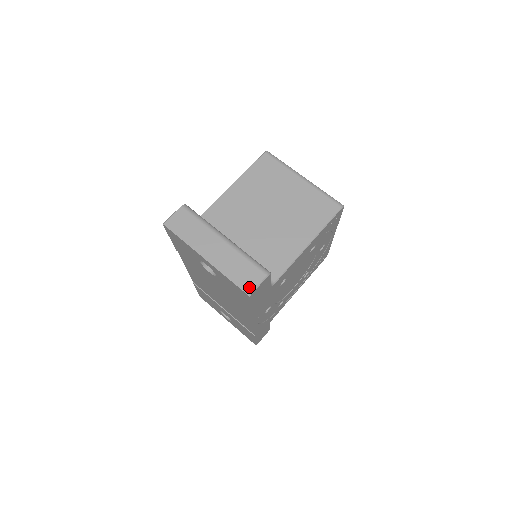
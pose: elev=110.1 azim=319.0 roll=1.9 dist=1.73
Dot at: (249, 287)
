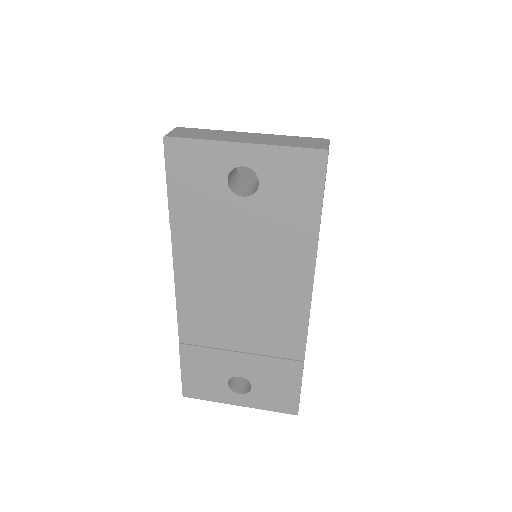
Dot at: (320, 146)
